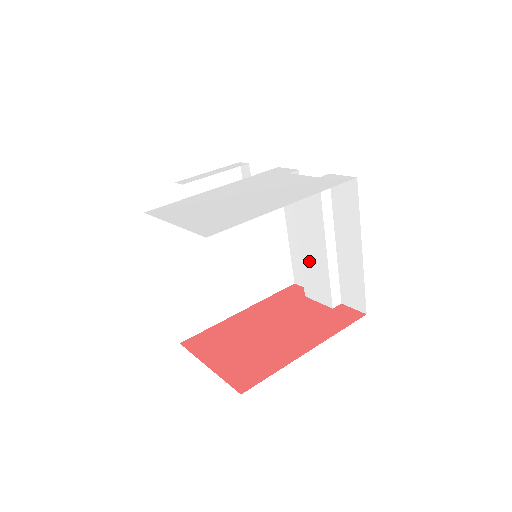
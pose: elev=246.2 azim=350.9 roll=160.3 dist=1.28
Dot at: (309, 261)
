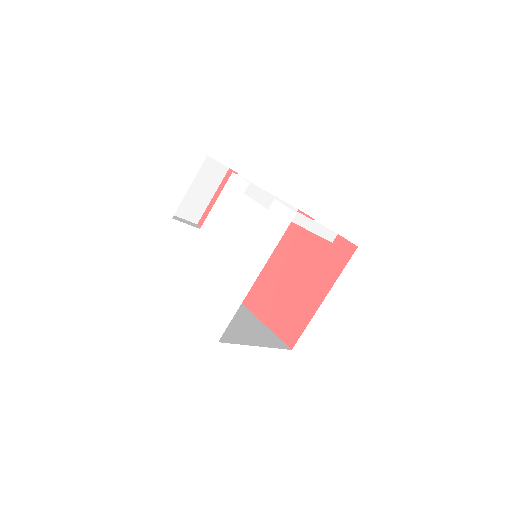
Dot at: occluded
